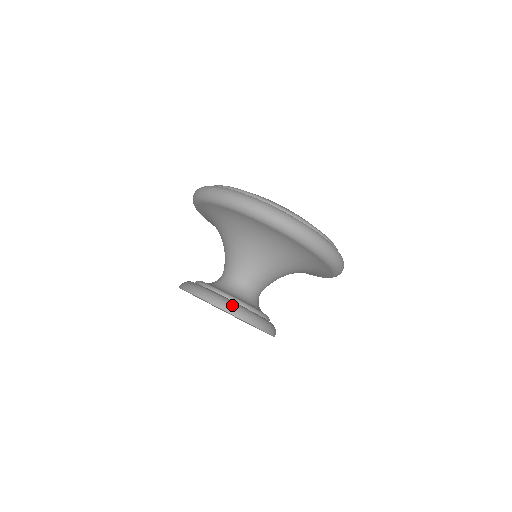
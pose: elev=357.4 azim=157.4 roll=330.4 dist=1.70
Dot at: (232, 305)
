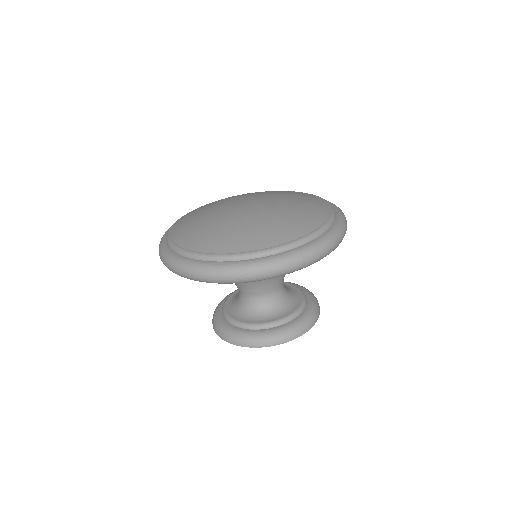
Dot at: (271, 337)
